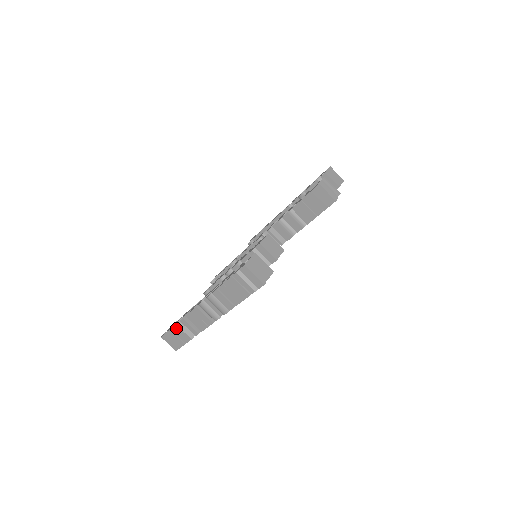
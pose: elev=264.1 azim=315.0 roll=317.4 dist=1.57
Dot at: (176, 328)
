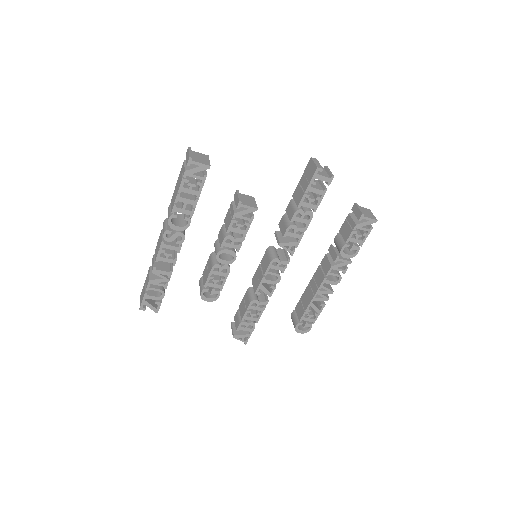
Dot at: (148, 272)
